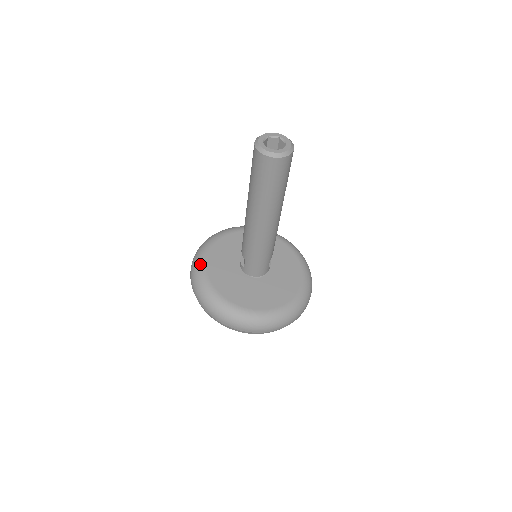
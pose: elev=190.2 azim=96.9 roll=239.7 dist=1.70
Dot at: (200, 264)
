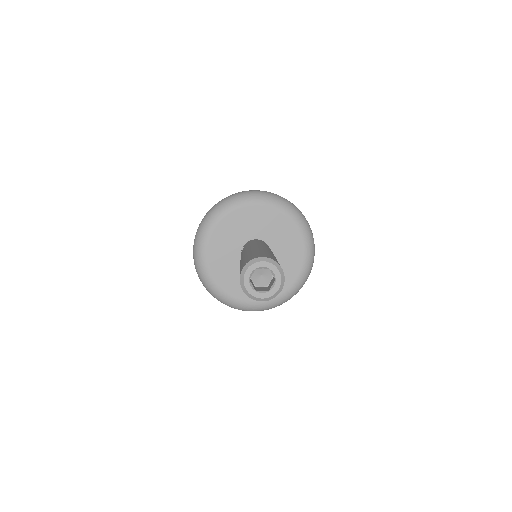
Dot at: (201, 255)
